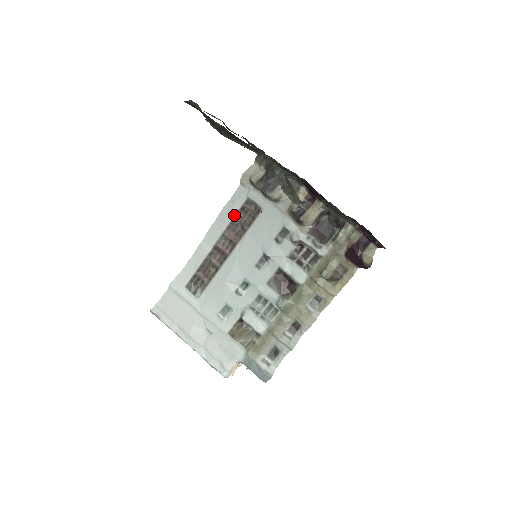
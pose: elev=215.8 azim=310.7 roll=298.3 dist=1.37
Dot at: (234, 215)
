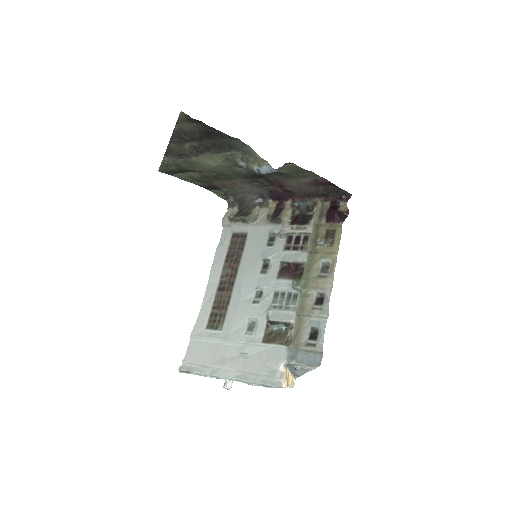
Dot at: (227, 250)
